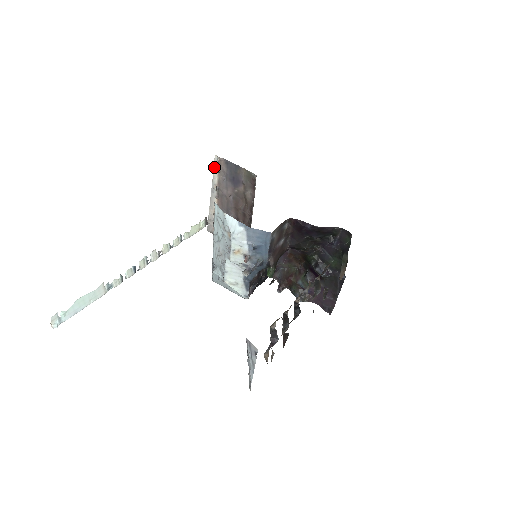
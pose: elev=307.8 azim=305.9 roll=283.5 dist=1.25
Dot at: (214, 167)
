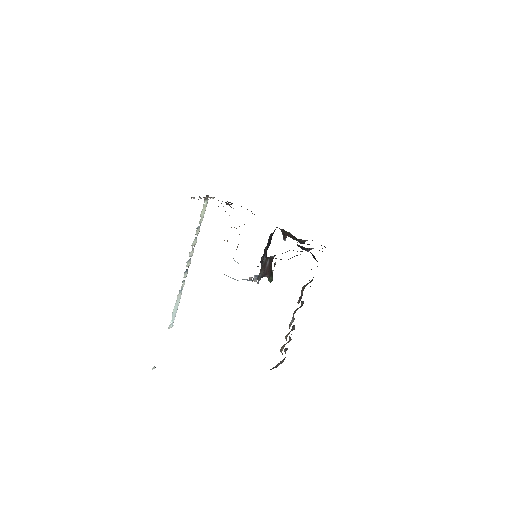
Dot at: occluded
